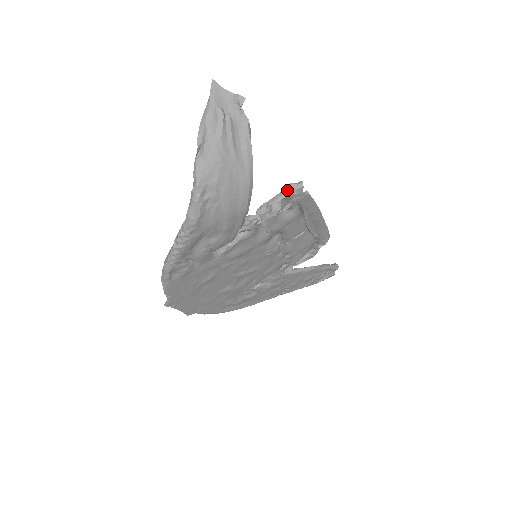
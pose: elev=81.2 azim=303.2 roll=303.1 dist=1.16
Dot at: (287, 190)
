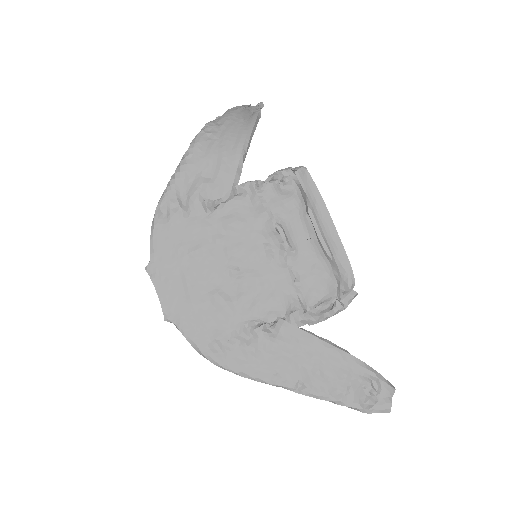
Dot at: (288, 168)
